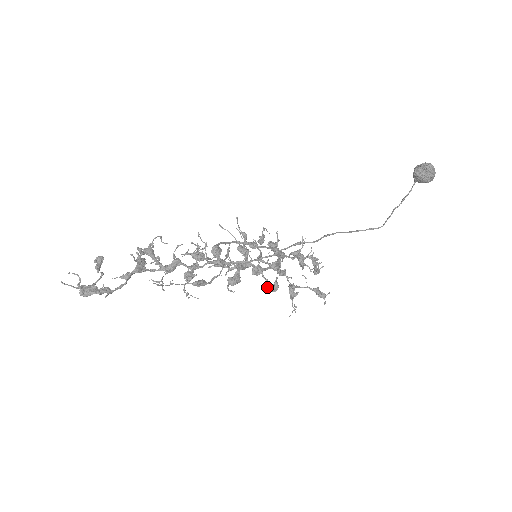
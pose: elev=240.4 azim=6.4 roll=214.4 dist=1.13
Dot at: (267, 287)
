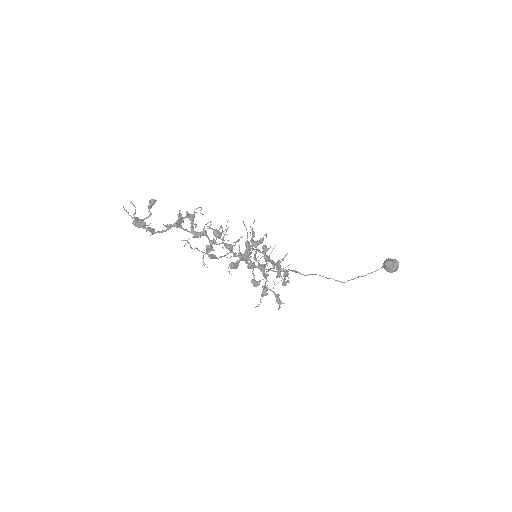
Dot at: (252, 281)
